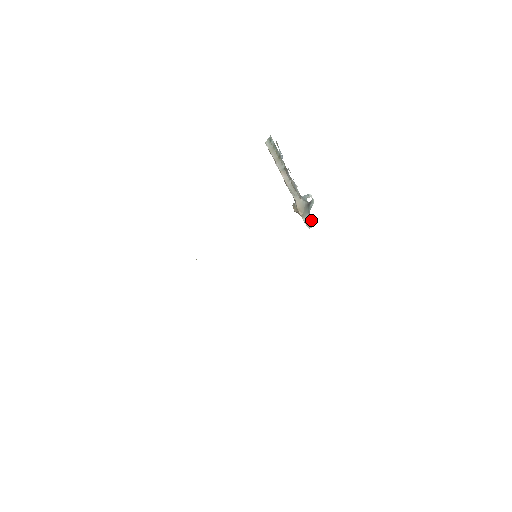
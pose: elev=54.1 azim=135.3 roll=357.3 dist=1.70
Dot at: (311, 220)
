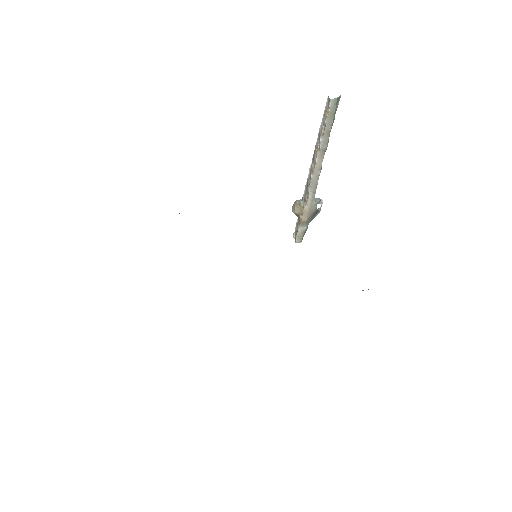
Dot at: occluded
